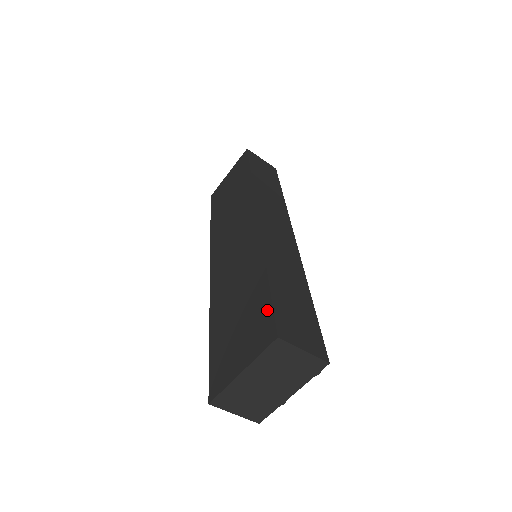
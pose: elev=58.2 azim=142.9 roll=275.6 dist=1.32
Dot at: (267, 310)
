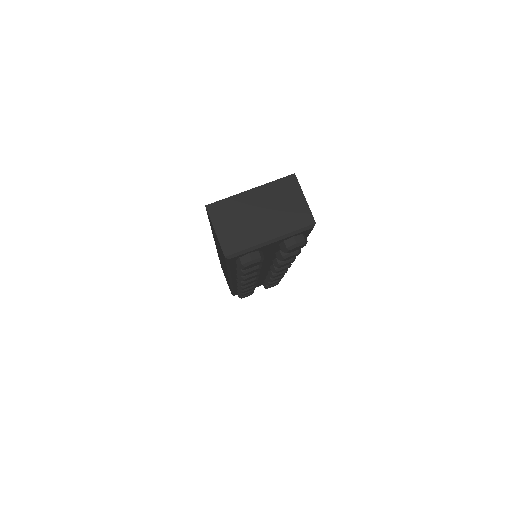
Dot at: occluded
